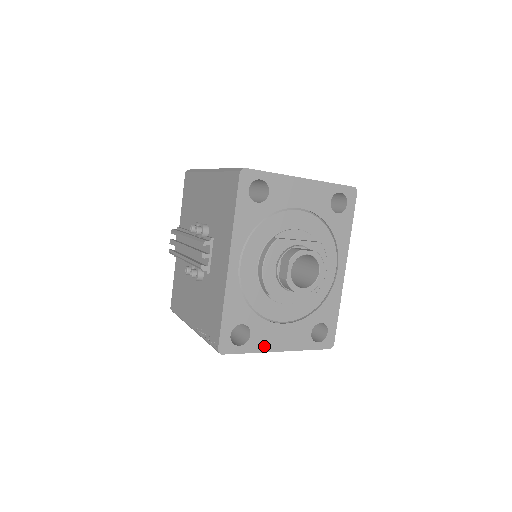
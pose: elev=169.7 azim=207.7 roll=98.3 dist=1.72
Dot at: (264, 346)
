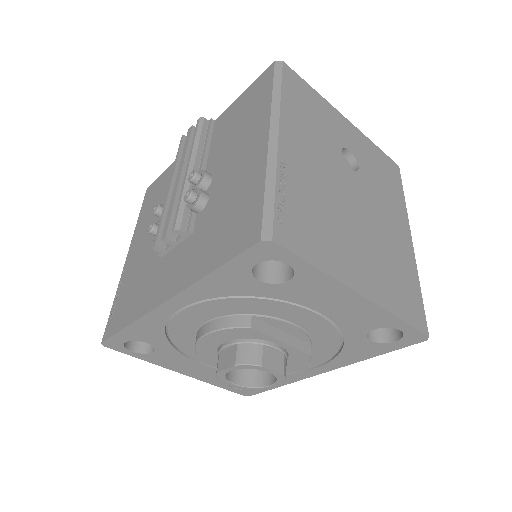
Dot at: (164, 364)
